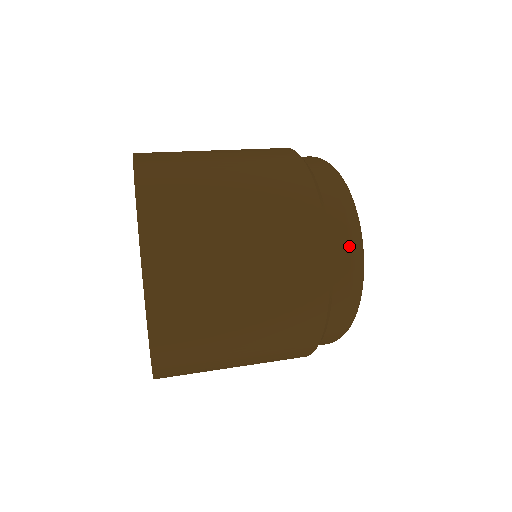
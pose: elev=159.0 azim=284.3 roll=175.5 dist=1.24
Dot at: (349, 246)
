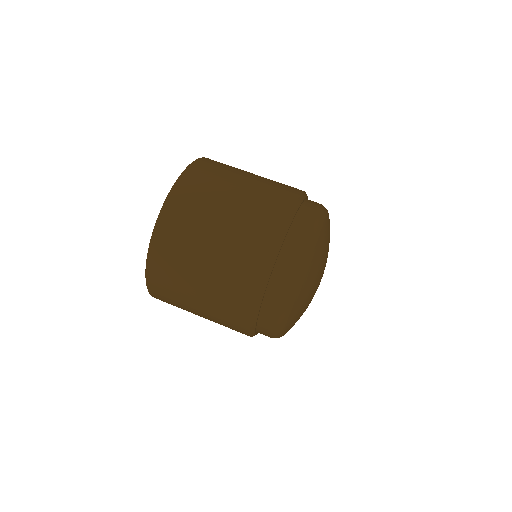
Dot at: occluded
